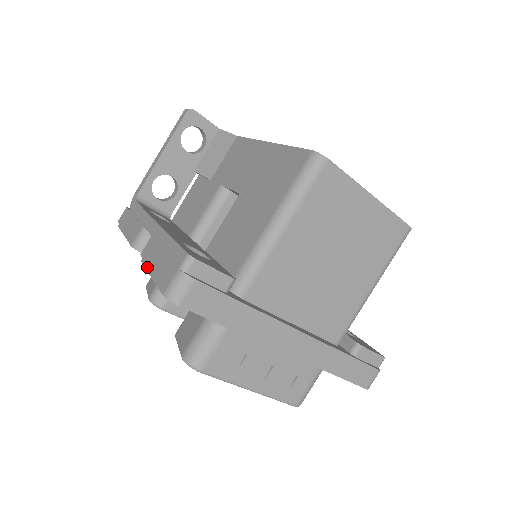
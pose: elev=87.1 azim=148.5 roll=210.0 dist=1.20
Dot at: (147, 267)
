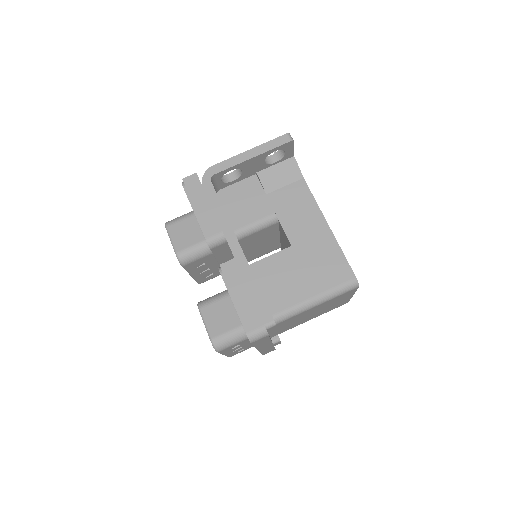
Dot at: (229, 289)
